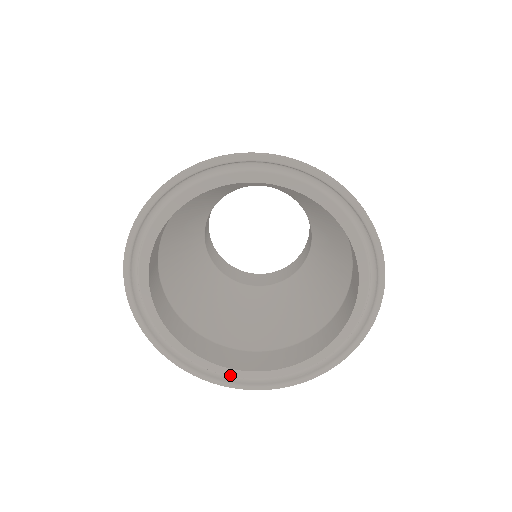
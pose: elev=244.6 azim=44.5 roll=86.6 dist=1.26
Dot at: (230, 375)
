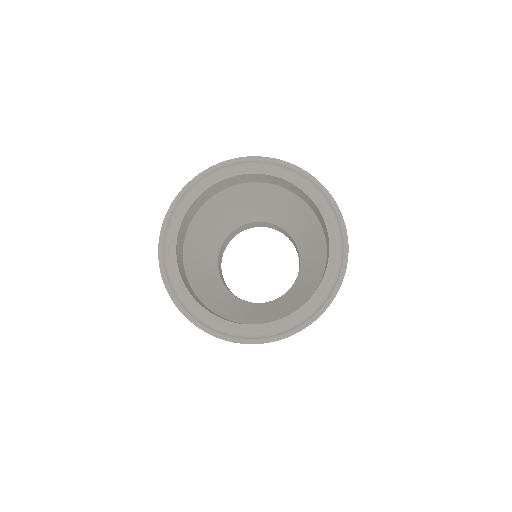
Dot at: (175, 279)
